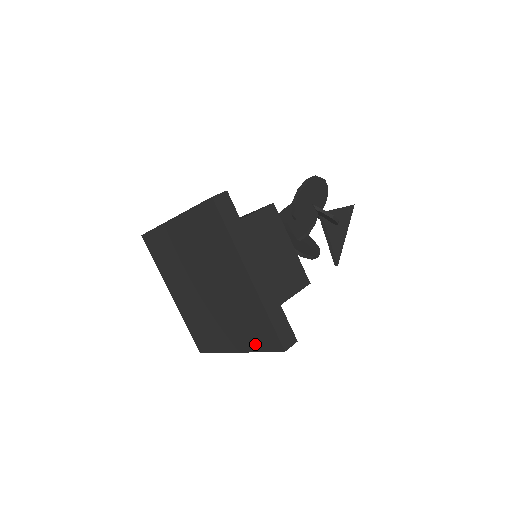
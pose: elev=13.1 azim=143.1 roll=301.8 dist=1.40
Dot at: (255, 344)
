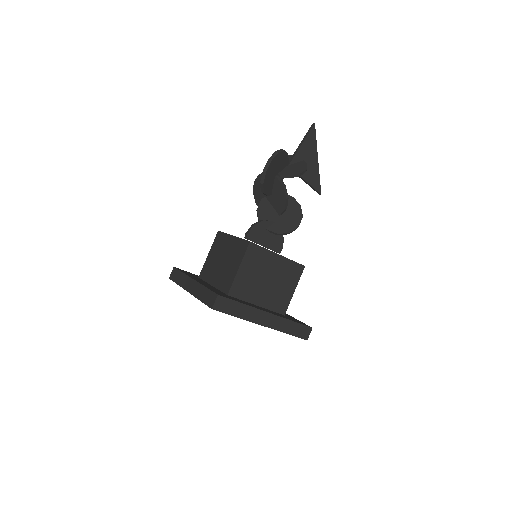
Dot at: occluded
